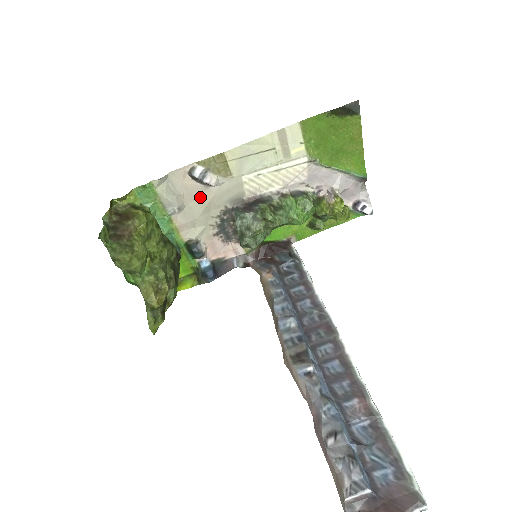
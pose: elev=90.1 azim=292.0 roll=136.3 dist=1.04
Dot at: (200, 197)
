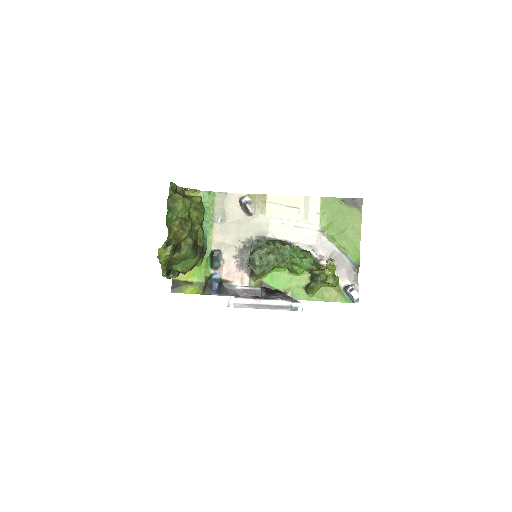
Dot at: (238, 220)
